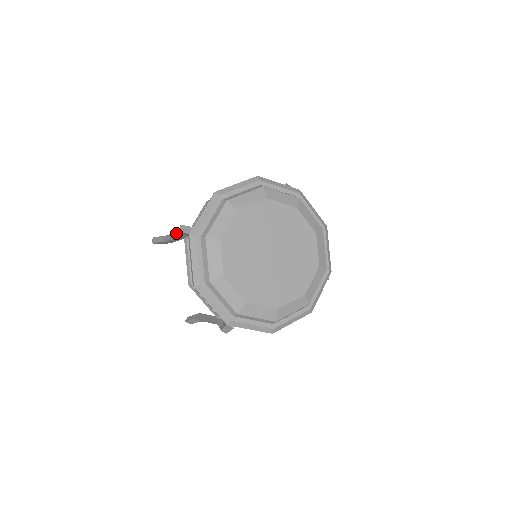
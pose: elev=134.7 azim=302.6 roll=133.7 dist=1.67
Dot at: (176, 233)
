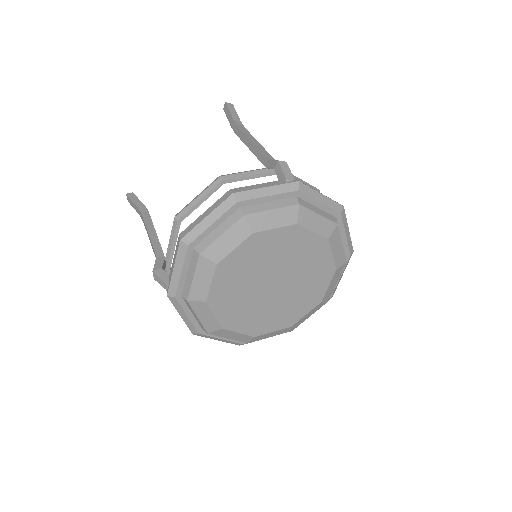
Dot at: (151, 244)
